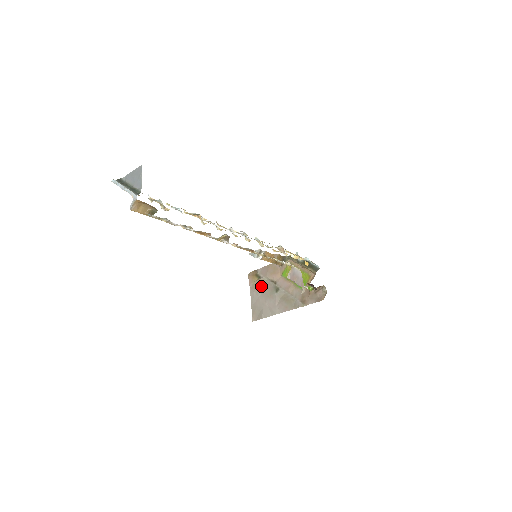
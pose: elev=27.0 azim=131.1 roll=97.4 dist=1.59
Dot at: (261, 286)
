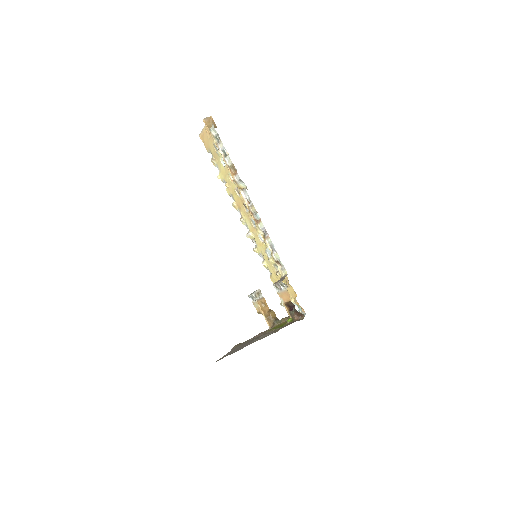
Dot at: (242, 344)
